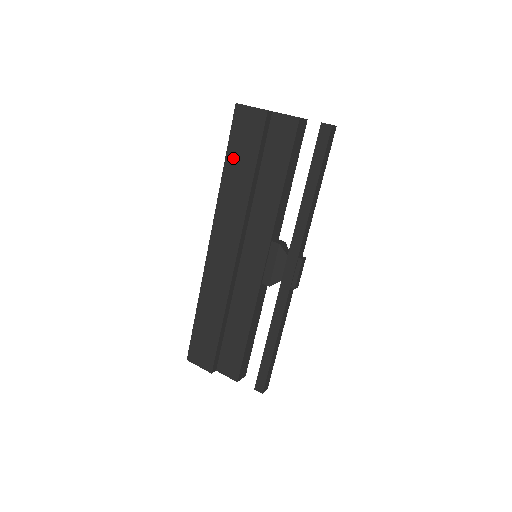
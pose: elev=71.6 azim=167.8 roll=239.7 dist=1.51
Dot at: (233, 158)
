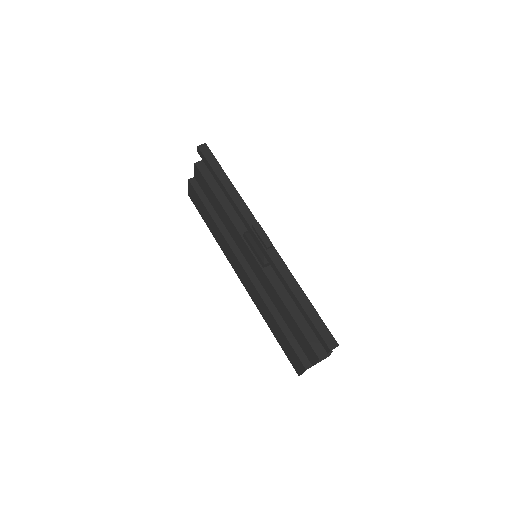
Dot at: (205, 219)
